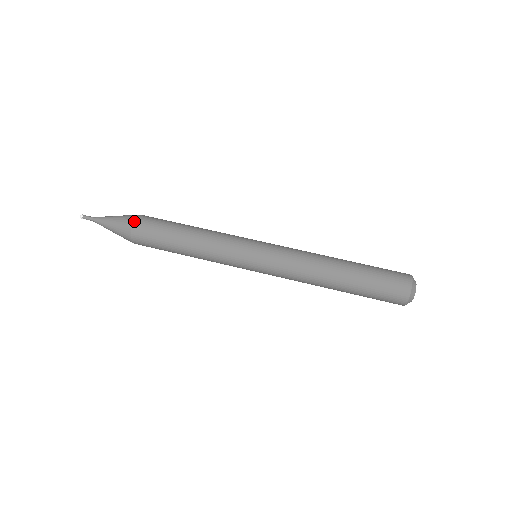
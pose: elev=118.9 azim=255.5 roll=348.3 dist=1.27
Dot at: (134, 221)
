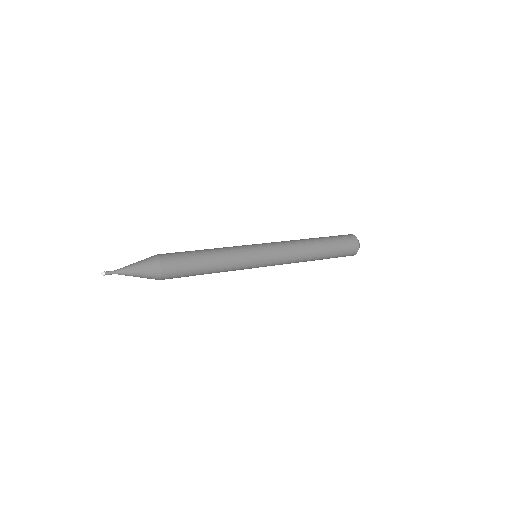
Dot at: occluded
